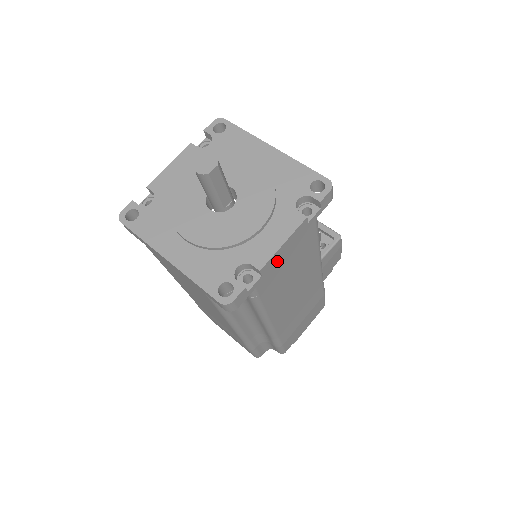
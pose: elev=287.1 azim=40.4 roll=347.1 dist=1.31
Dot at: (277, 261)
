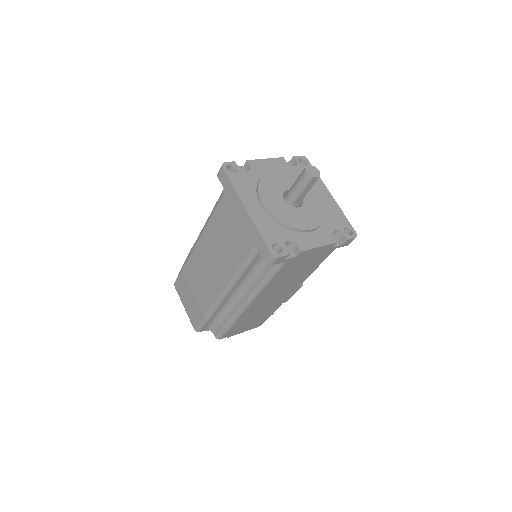
Dot at: (306, 255)
